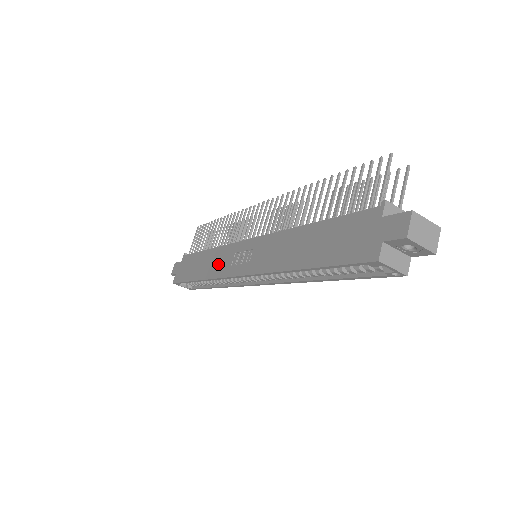
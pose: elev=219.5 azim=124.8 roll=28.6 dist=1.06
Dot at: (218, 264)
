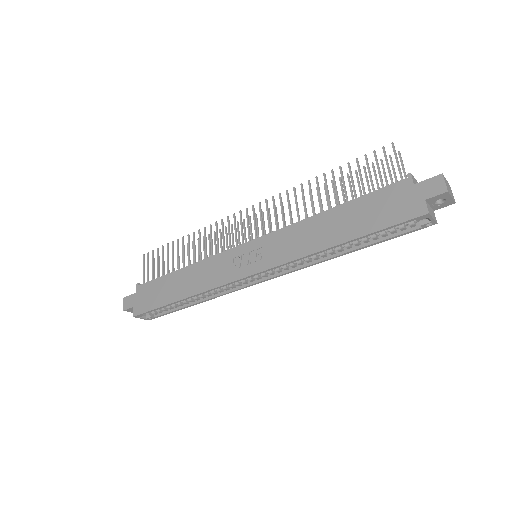
Dot at: (211, 275)
